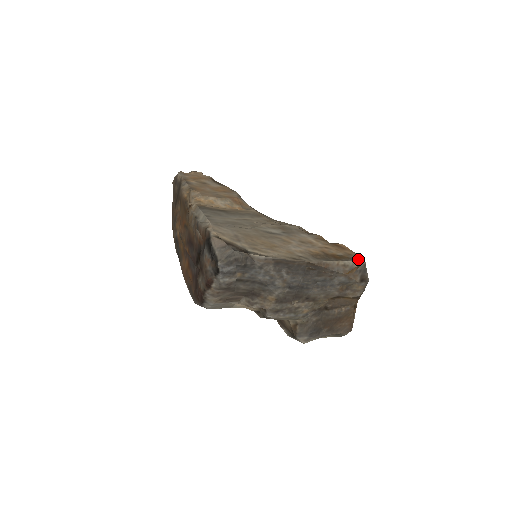
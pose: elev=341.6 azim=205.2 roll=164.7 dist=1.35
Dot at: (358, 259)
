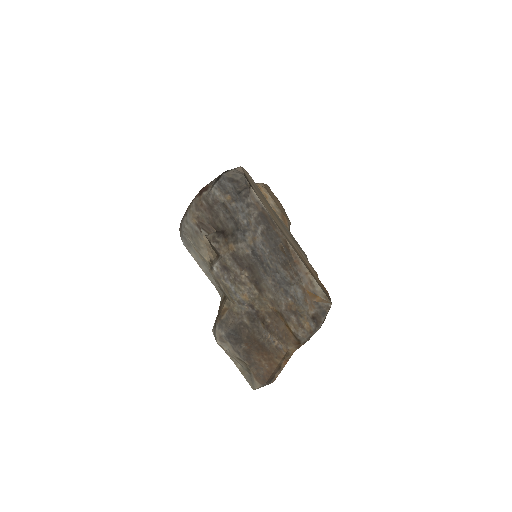
Dot at: occluded
